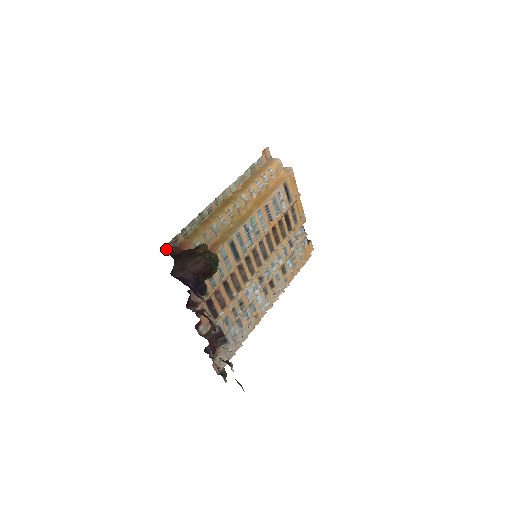
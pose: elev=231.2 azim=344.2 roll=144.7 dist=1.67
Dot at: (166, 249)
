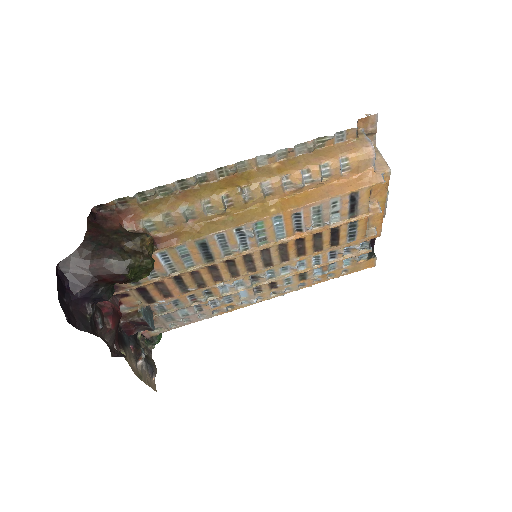
Dot at: (102, 208)
